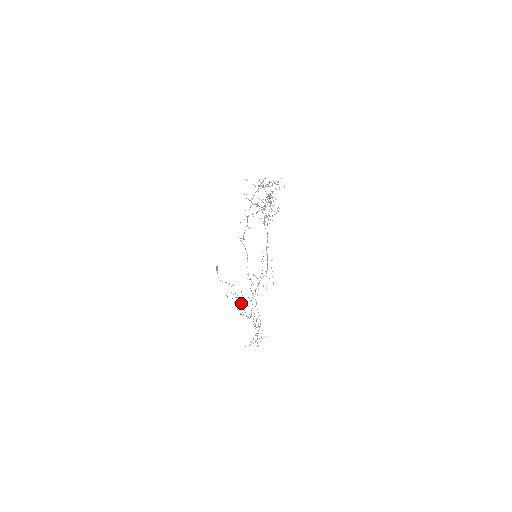
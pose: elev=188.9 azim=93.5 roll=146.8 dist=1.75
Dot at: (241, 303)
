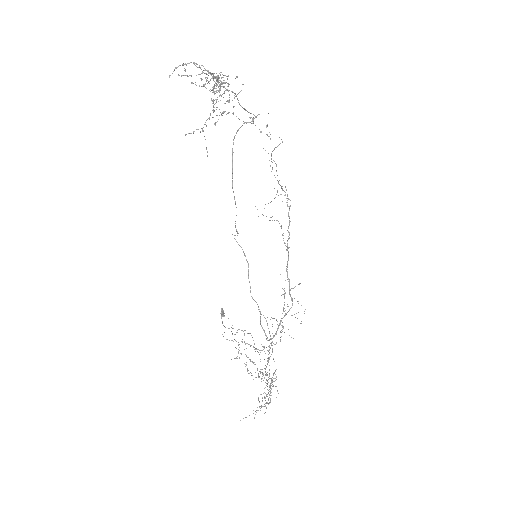
Dot at: occluded
